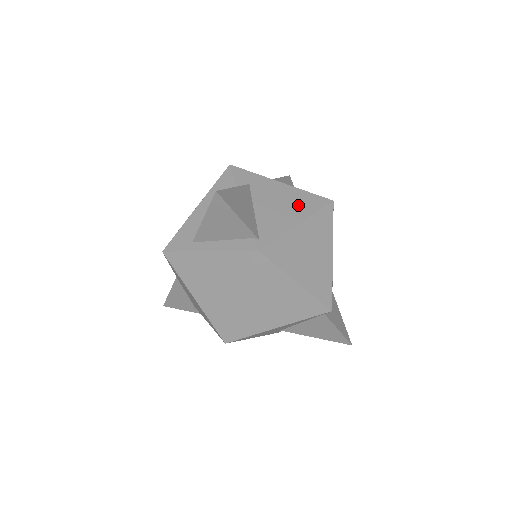
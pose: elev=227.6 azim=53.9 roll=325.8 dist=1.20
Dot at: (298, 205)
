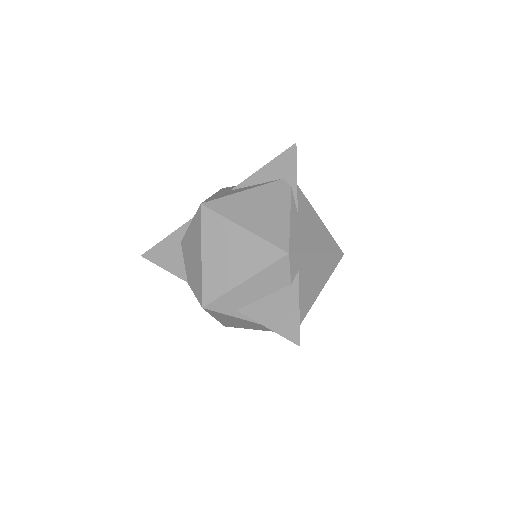
Dot at: (324, 274)
